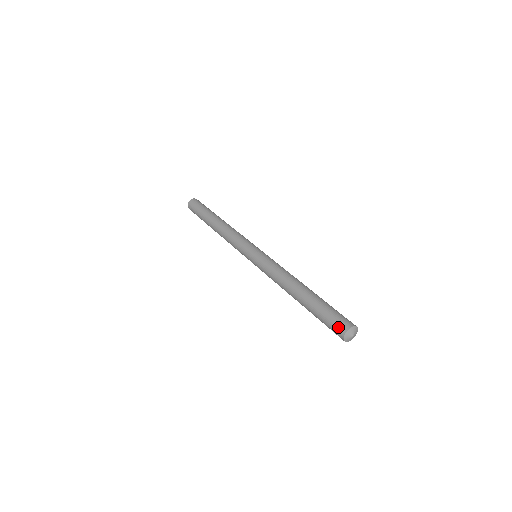
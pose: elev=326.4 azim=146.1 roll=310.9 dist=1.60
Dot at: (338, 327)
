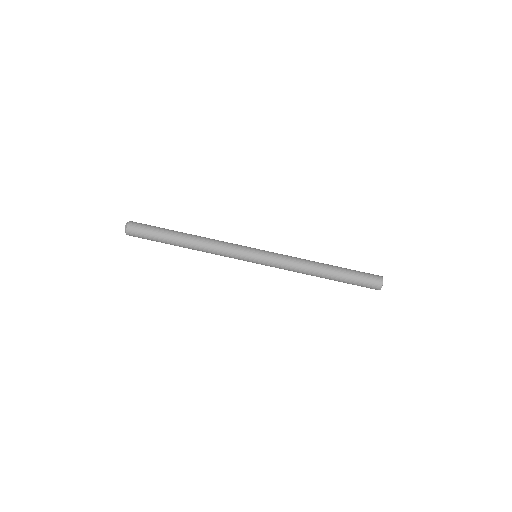
Dot at: occluded
